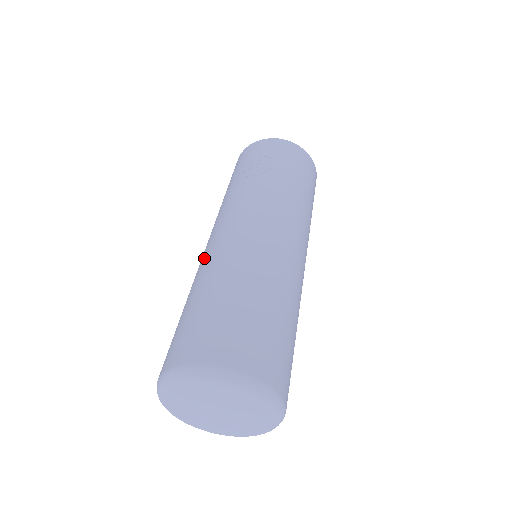
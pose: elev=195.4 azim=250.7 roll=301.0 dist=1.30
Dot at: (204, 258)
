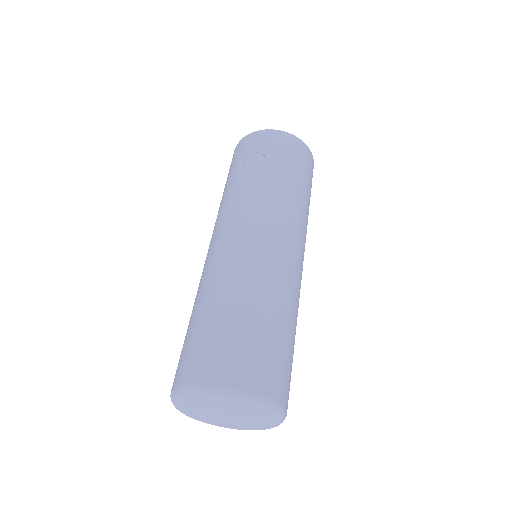
Dot at: (204, 269)
